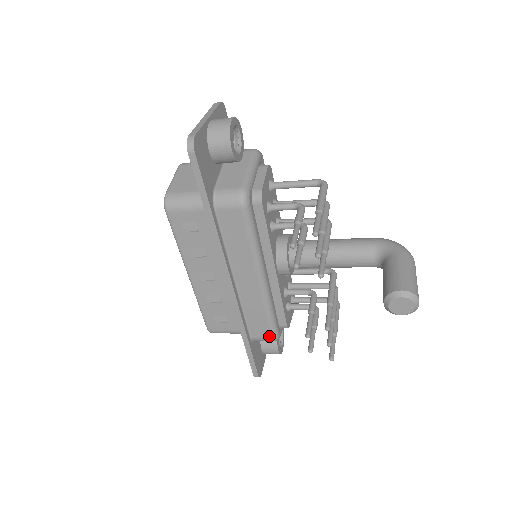
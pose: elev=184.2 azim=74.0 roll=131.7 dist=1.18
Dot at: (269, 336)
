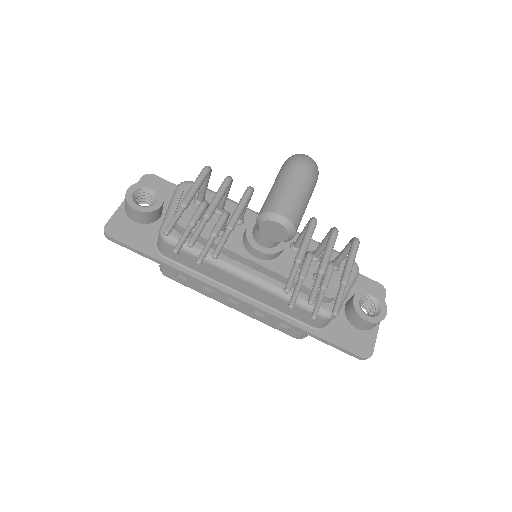
Dot at: (318, 317)
